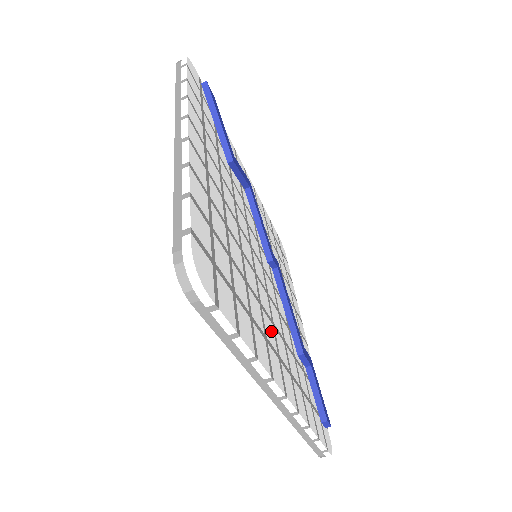
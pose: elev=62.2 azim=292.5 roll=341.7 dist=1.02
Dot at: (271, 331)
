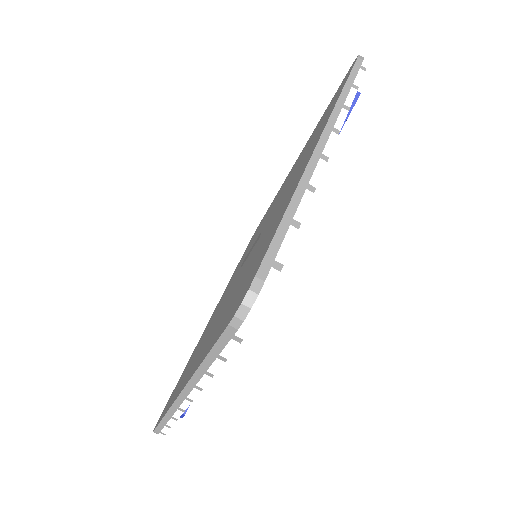
Dot at: occluded
